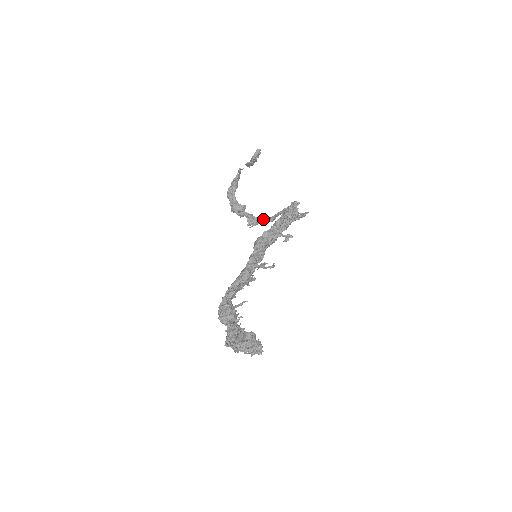
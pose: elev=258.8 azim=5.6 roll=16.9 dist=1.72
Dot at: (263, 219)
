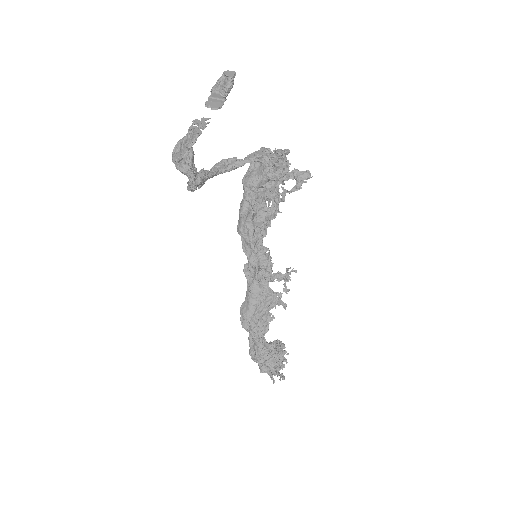
Dot at: (221, 171)
